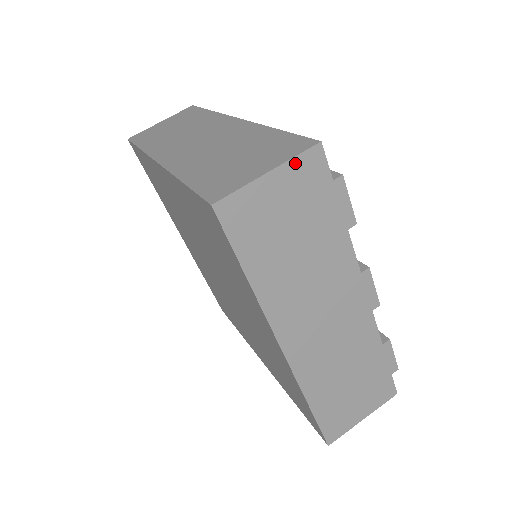
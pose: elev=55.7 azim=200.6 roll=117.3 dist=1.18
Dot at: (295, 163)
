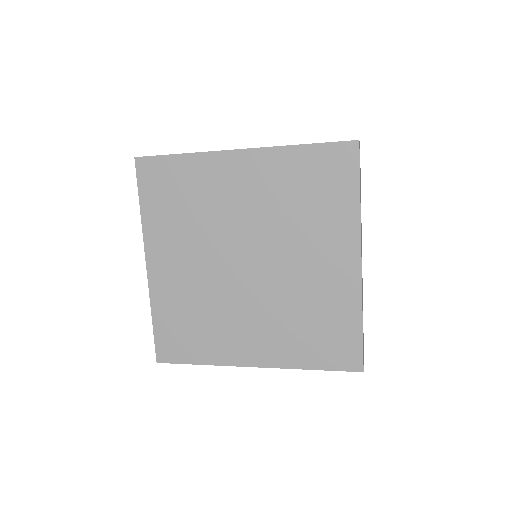
Dot at: occluded
